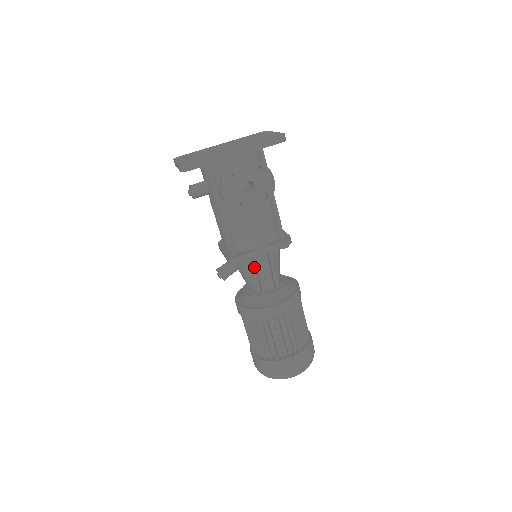
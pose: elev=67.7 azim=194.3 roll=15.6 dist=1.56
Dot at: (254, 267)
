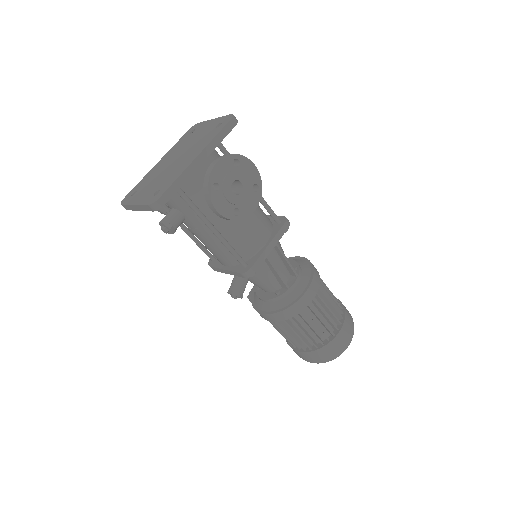
Dot at: (267, 267)
